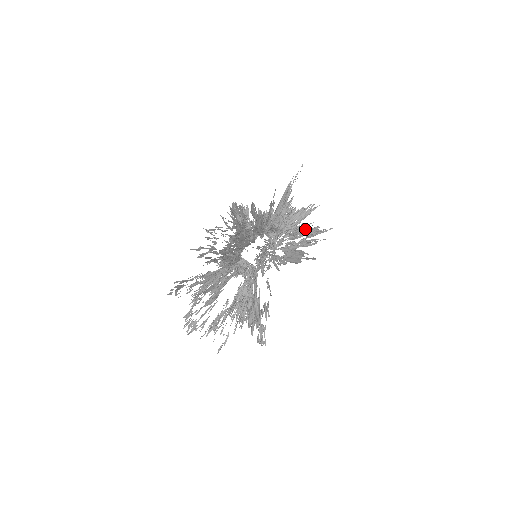
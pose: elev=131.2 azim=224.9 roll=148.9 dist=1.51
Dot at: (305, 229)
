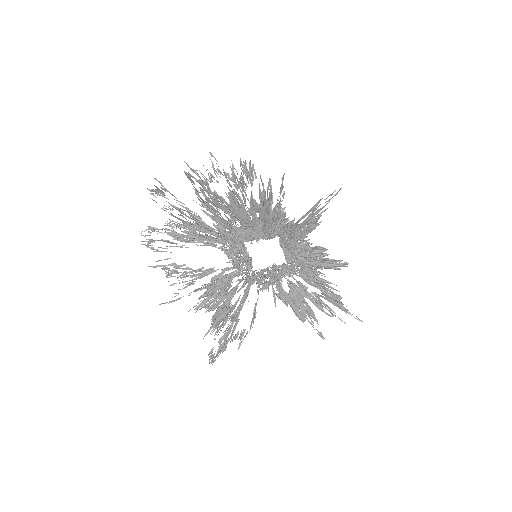
Dot at: (325, 284)
